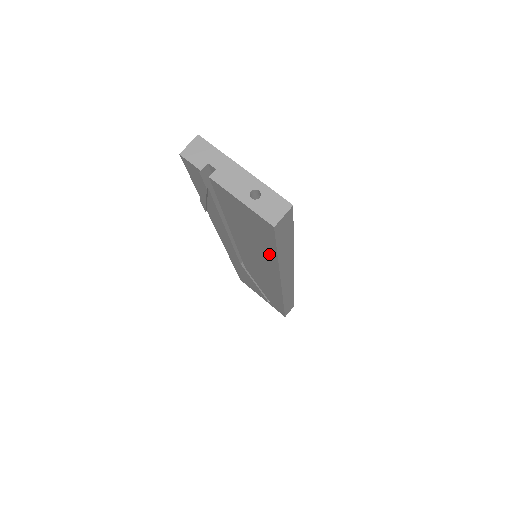
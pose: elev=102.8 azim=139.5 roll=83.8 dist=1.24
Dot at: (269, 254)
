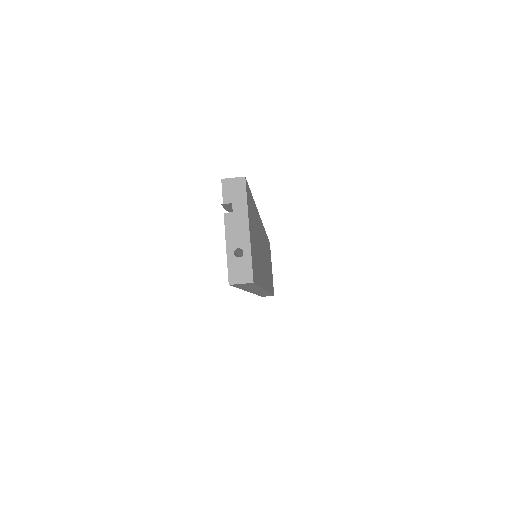
Dot at: occluded
